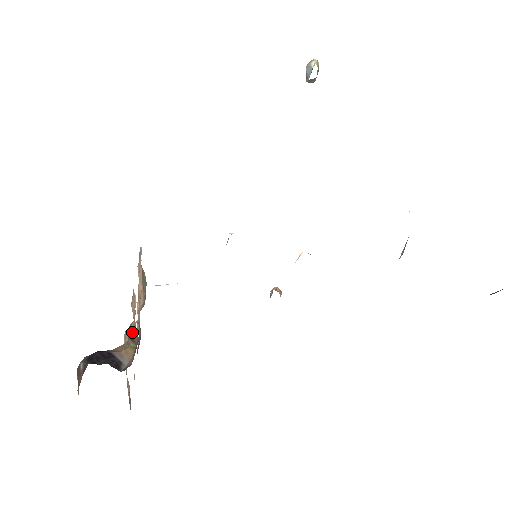
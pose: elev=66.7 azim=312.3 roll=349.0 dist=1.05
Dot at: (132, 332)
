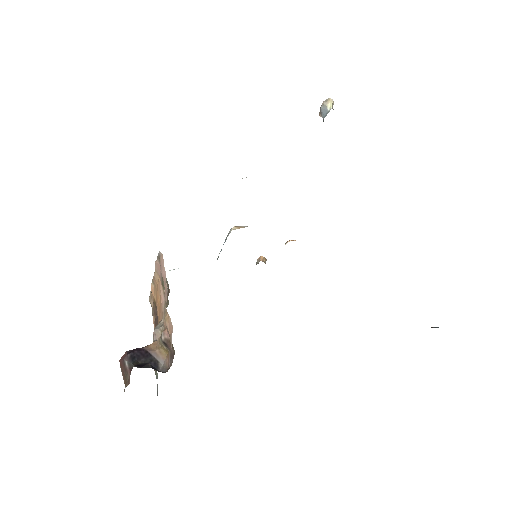
Dot at: (167, 342)
